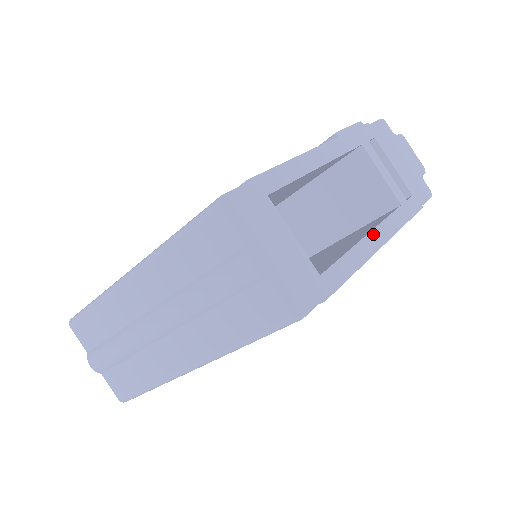
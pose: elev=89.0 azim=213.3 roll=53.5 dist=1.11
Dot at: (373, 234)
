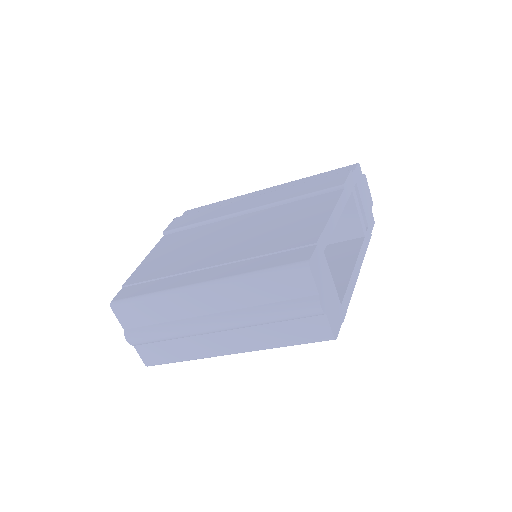
Dot at: (356, 265)
